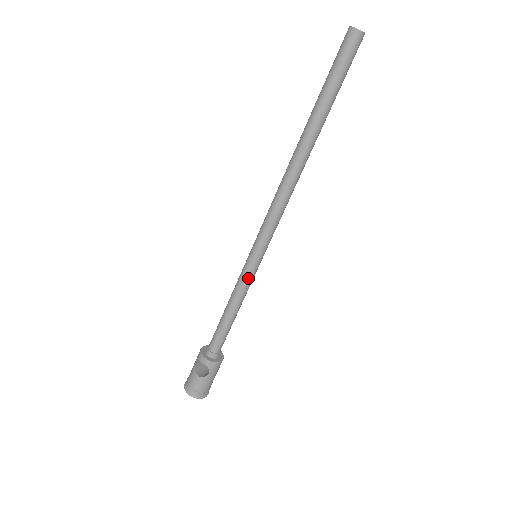
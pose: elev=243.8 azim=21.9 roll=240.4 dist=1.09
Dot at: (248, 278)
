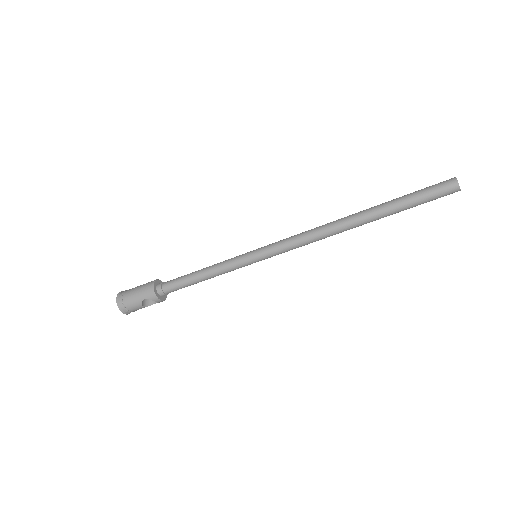
Dot at: occluded
